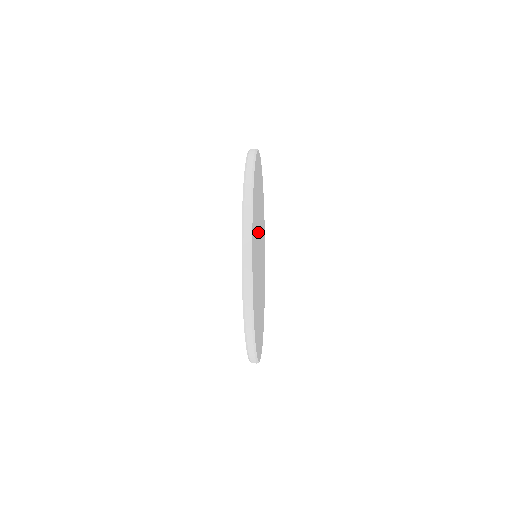
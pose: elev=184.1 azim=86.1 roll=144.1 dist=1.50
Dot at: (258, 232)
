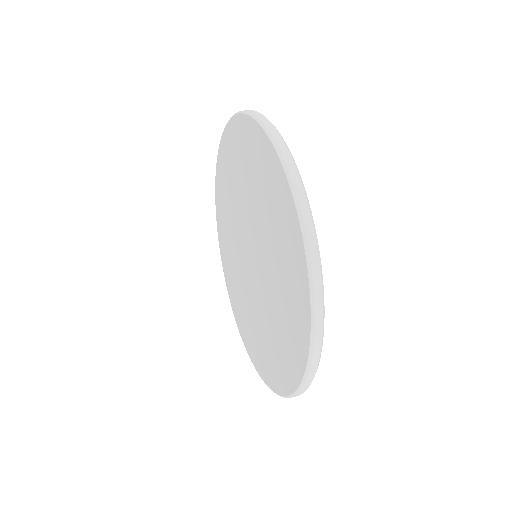
Dot at: occluded
